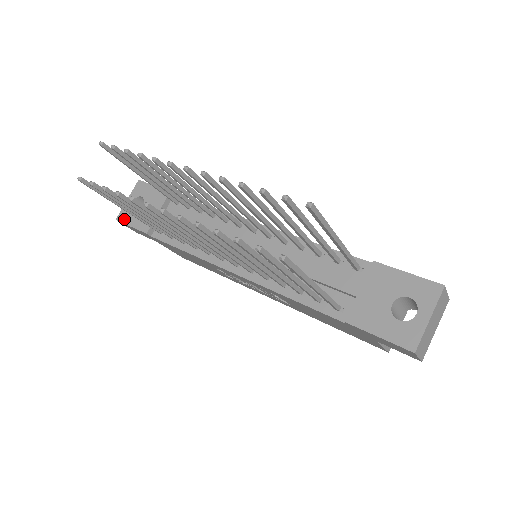
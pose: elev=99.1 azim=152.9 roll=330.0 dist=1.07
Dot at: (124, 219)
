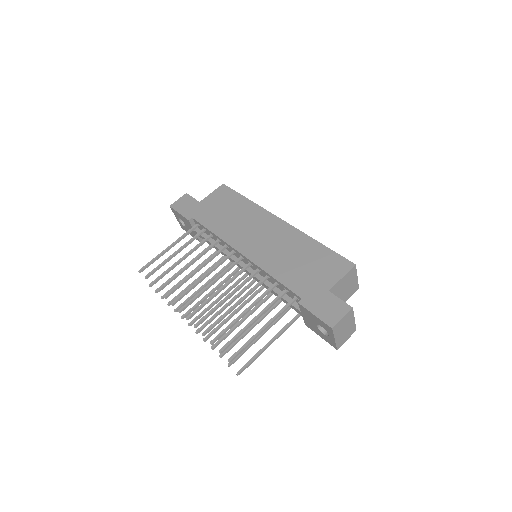
Dot at: occluded
